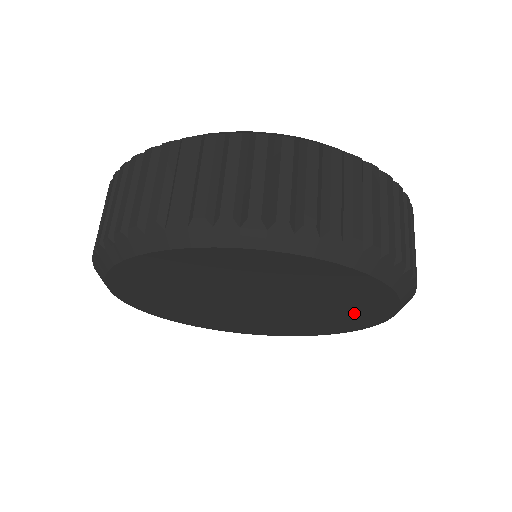
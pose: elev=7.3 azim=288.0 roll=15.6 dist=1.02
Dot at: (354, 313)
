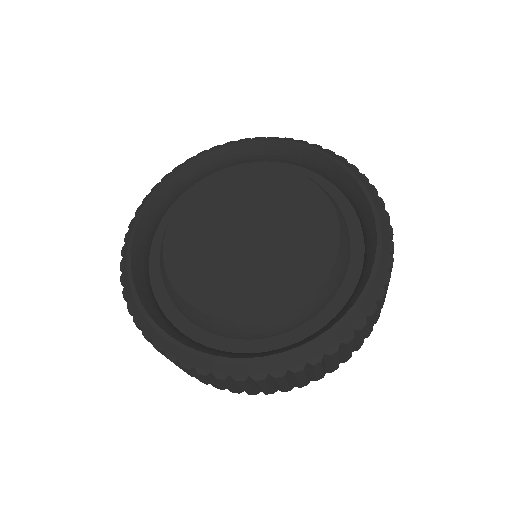
Dot at: occluded
